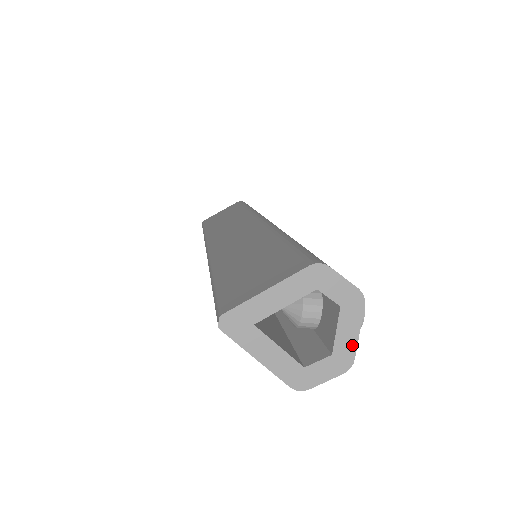
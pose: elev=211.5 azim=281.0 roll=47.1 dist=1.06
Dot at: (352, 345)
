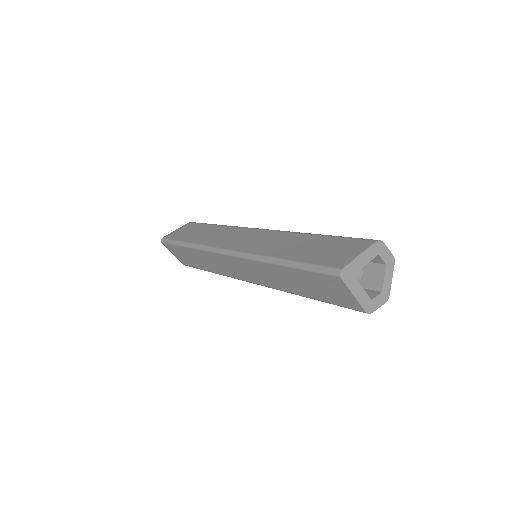
Dot at: (389, 286)
